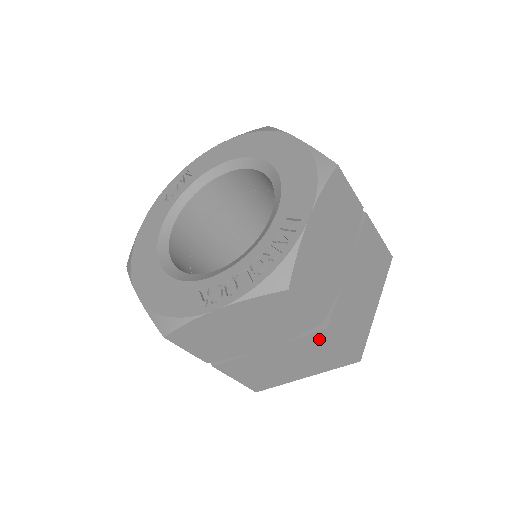
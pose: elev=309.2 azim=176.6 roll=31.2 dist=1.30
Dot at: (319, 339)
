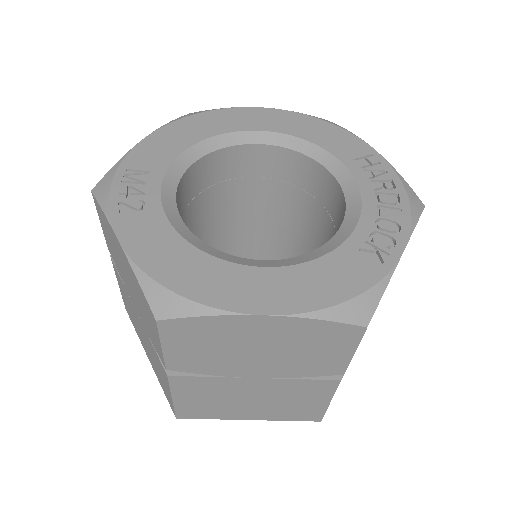
Dot at: occluded
